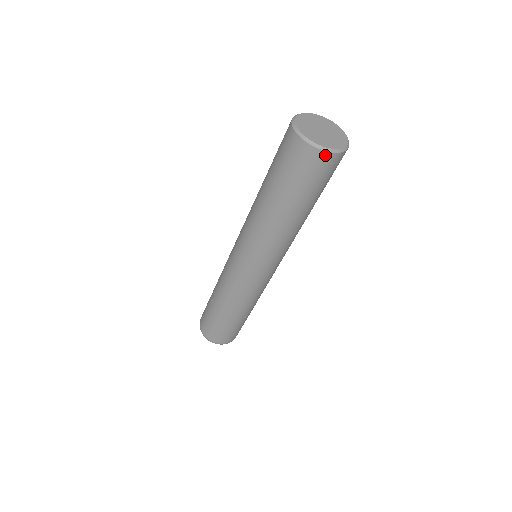
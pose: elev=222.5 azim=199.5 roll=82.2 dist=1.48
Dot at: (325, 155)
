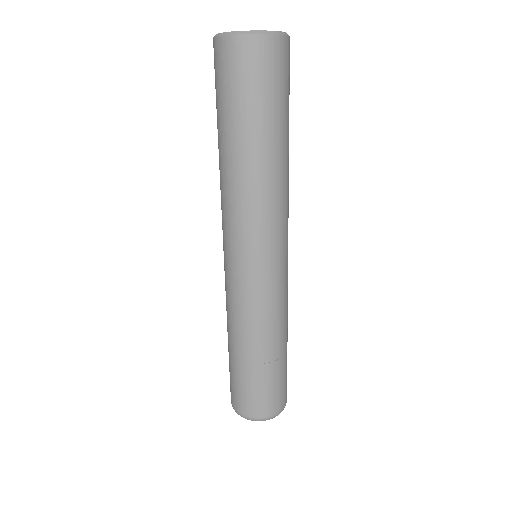
Dot at: (232, 41)
